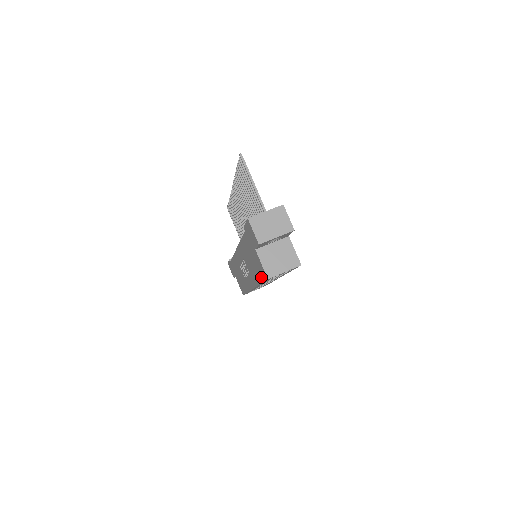
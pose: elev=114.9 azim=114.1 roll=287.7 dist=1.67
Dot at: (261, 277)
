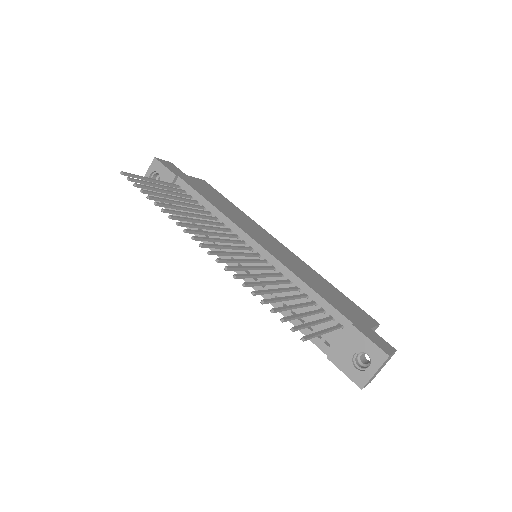
Dot at: occluded
